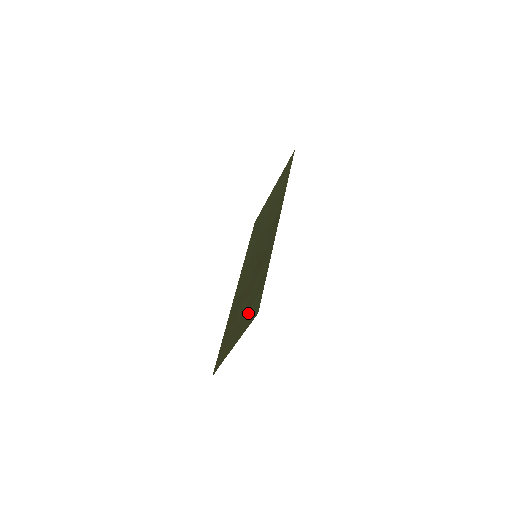
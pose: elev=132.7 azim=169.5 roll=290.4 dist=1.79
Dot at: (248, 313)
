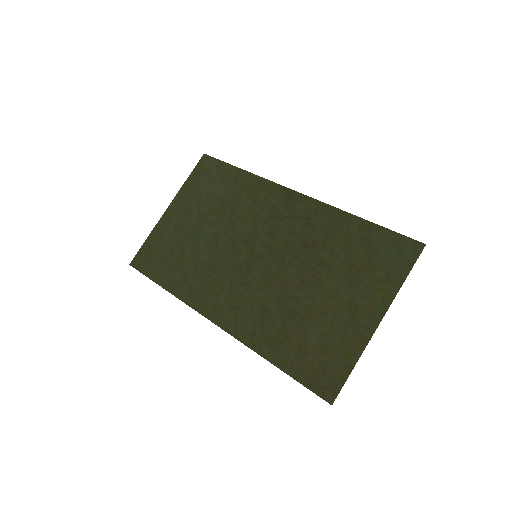
Dot at: (376, 272)
